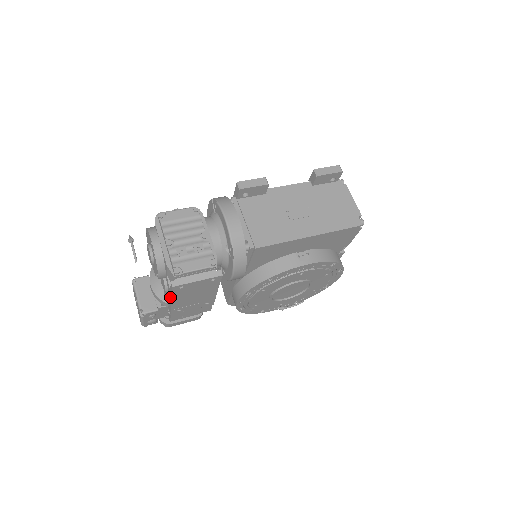
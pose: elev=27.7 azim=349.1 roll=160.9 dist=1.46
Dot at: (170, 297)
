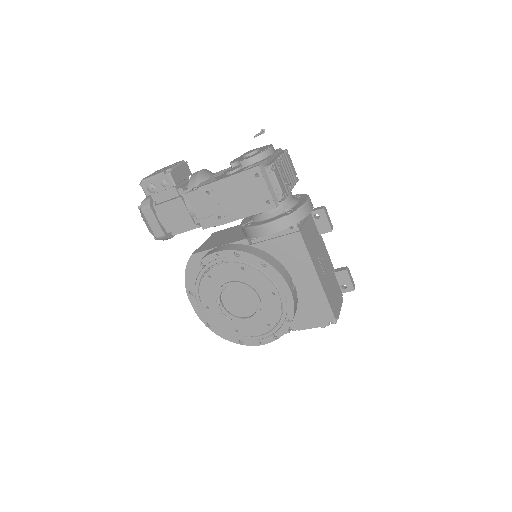
Dot at: (233, 174)
